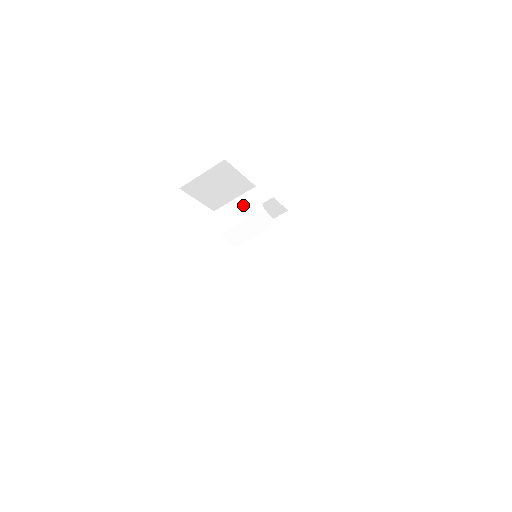
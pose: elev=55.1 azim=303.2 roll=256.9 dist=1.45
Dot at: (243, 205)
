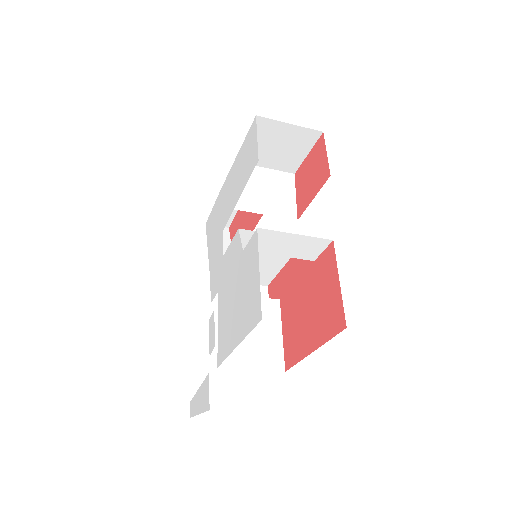
Dot at: (298, 246)
